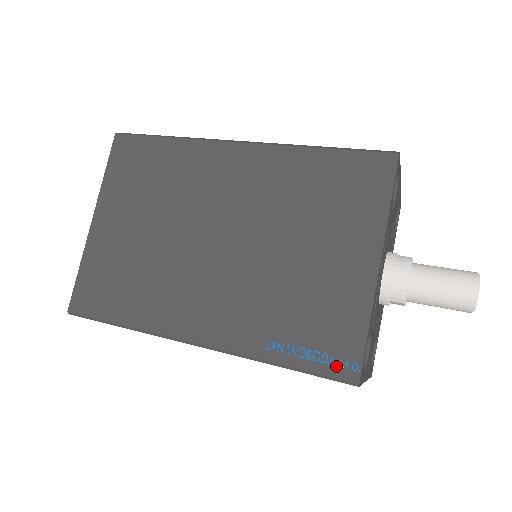
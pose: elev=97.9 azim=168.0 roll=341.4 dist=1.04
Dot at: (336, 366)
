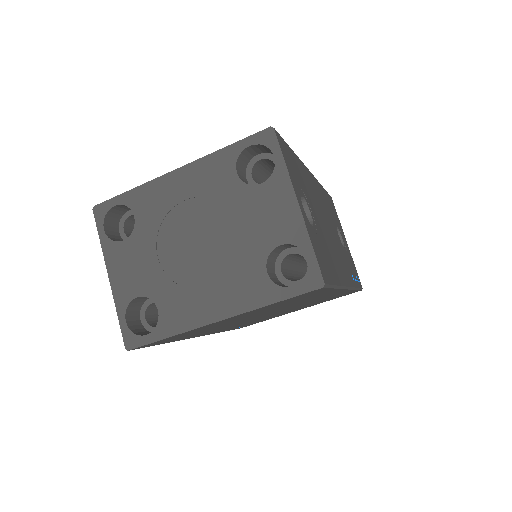
Dot at: occluded
